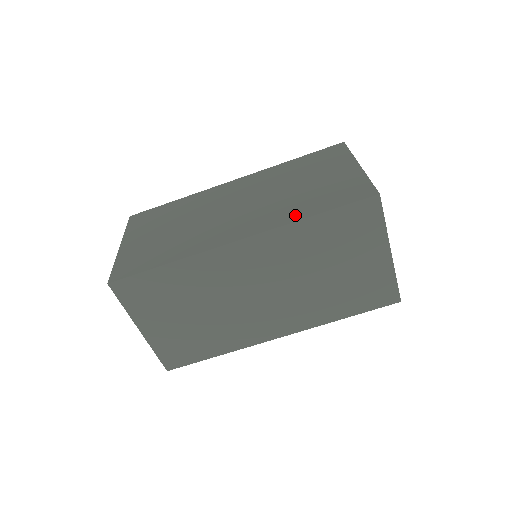
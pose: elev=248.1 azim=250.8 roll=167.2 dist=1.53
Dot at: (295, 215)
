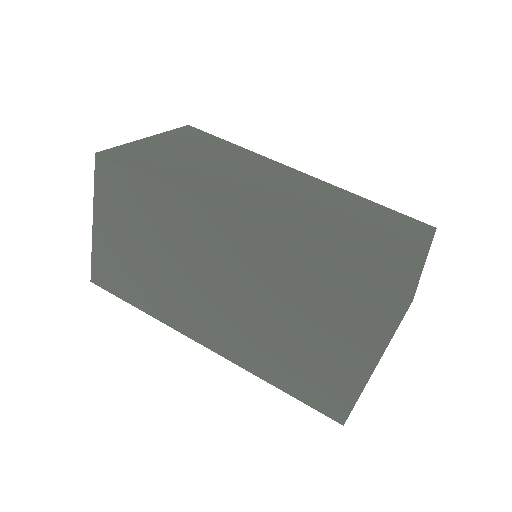
Dot at: (312, 245)
